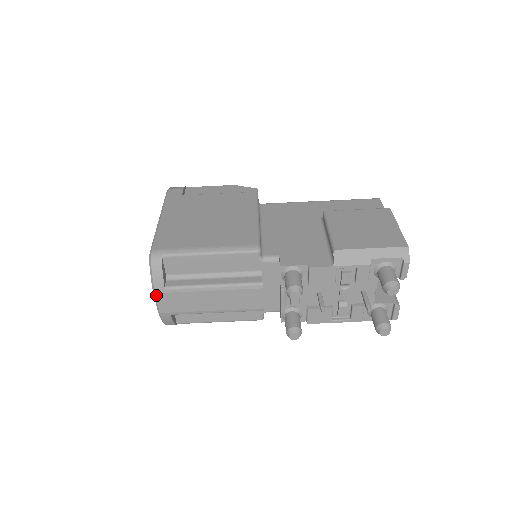
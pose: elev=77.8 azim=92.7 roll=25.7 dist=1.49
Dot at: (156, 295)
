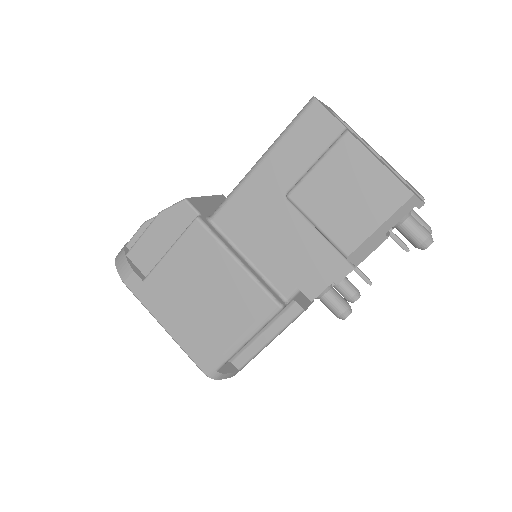
Dot at: occluded
